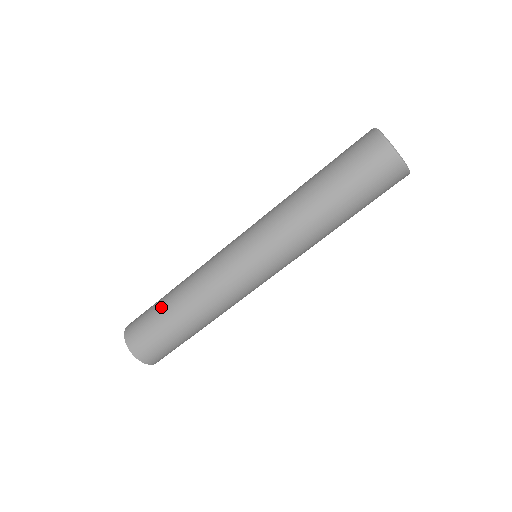
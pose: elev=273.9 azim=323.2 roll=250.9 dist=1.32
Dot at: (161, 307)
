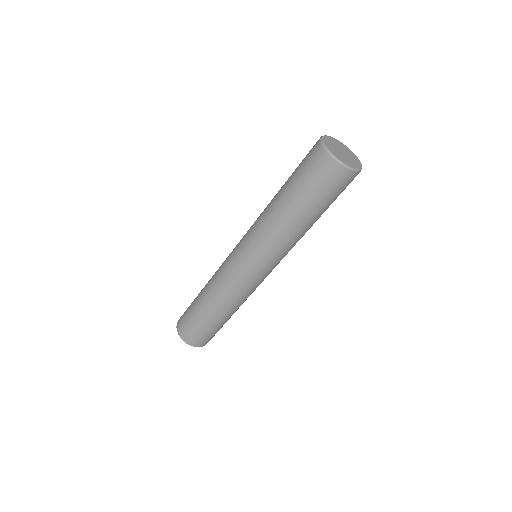
Dot at: (195, 300)
